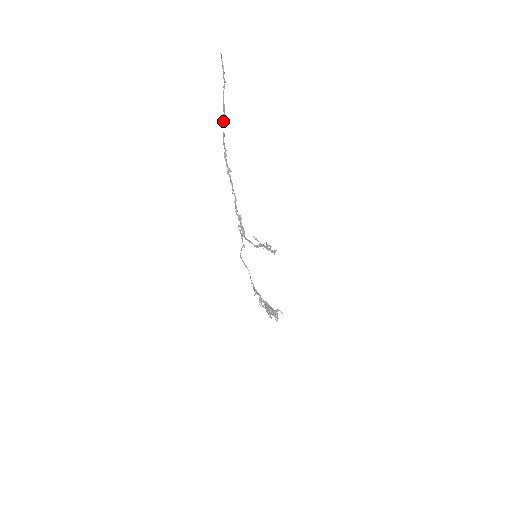
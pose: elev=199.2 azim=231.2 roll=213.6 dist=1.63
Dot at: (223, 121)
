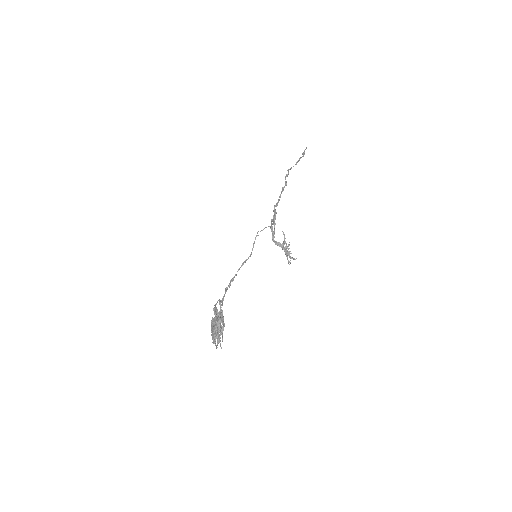
Dot at: (295, 164)
